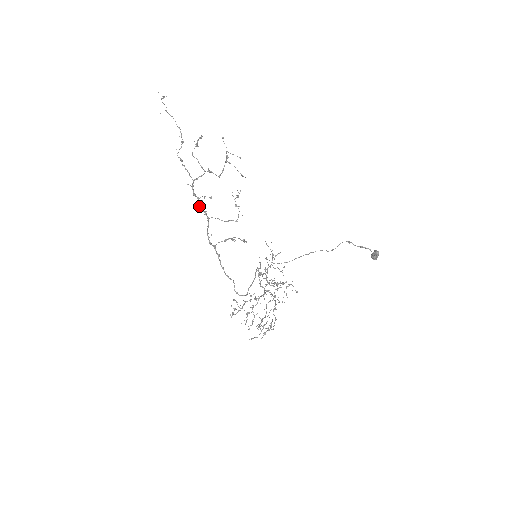
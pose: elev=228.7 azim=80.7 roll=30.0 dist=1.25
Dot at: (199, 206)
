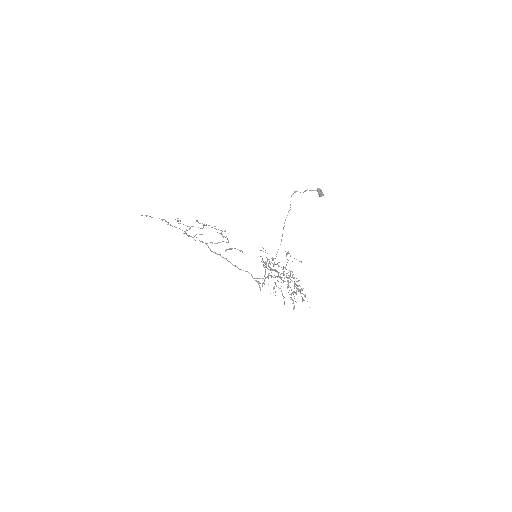
Dot at: occluded
